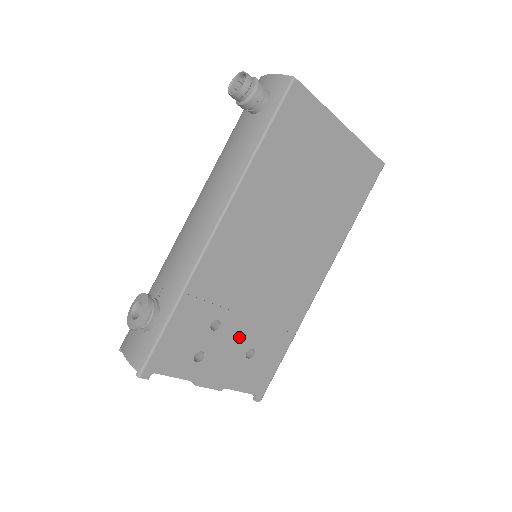
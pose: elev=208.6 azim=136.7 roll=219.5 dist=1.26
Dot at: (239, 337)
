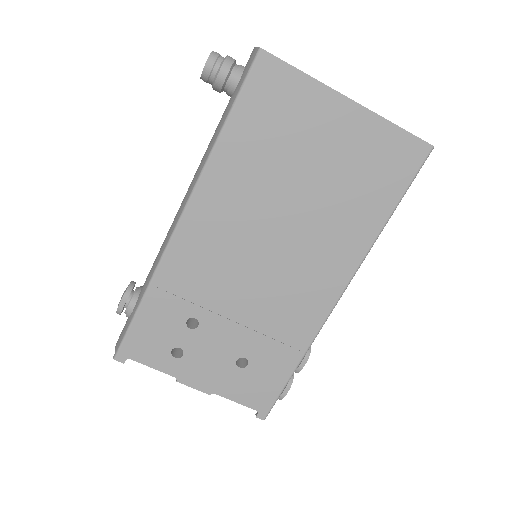
Dot at: (225, 341)
